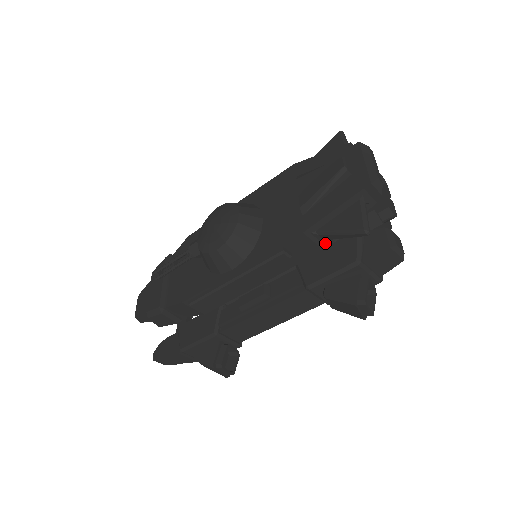
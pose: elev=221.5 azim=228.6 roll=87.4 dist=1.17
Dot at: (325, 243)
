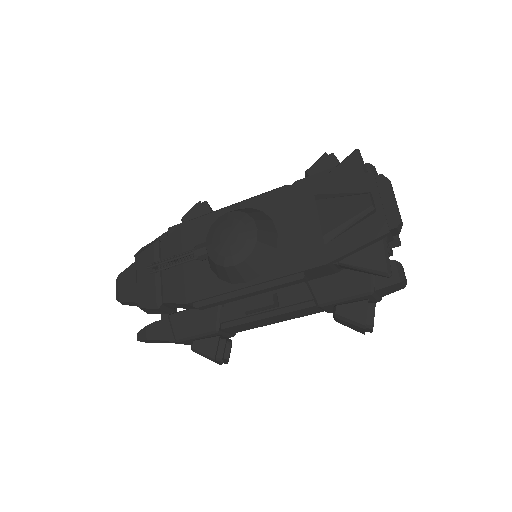
Dot at: (340, 268)
